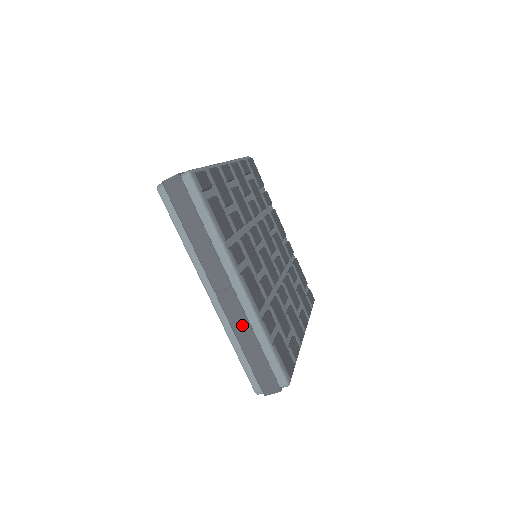
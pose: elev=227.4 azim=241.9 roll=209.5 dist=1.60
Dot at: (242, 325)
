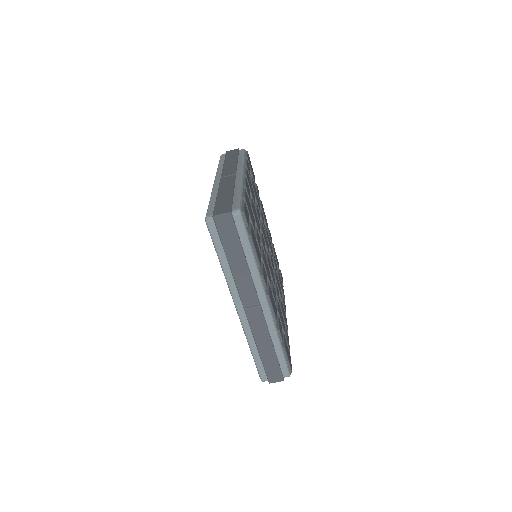
Dot at: (262, 334)
